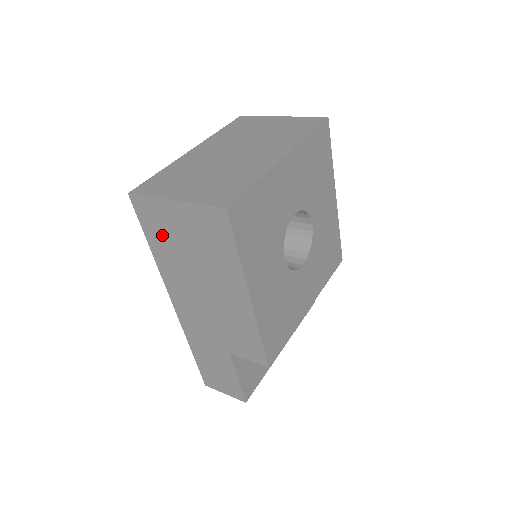
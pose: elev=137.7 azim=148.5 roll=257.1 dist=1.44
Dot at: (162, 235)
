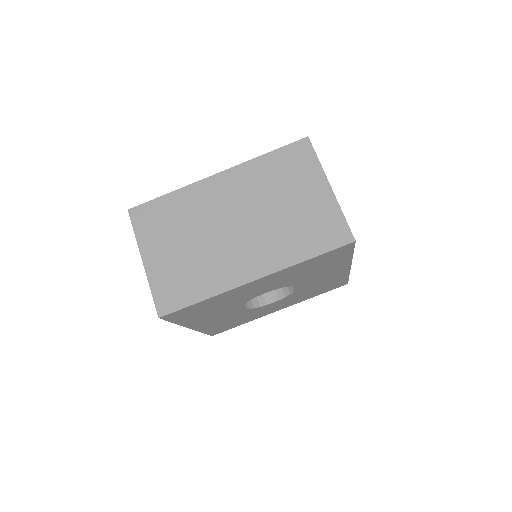
Dot at: occluded
